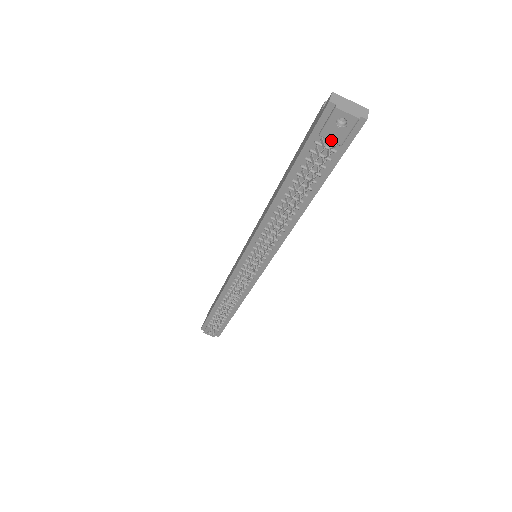
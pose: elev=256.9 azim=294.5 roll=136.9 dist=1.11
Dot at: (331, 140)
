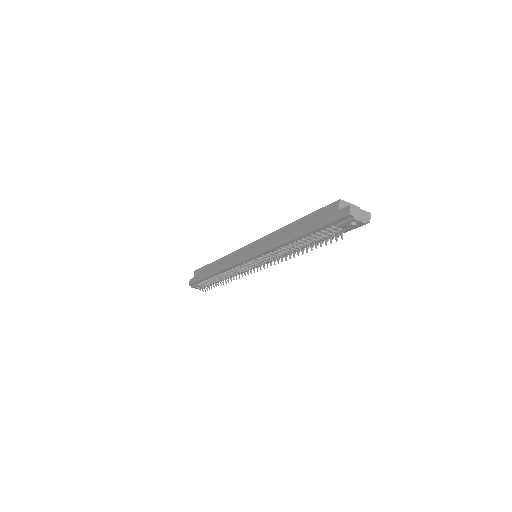
Dot at: (344, 228)
